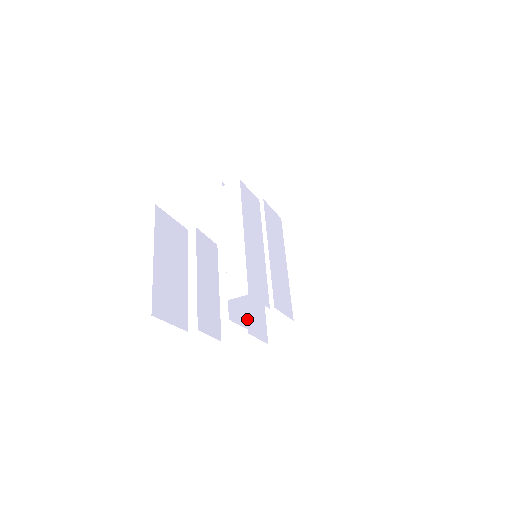
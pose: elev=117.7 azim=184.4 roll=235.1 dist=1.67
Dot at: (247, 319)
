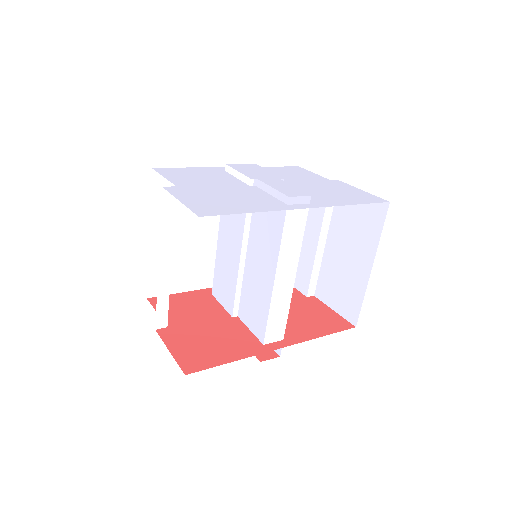
Dot at: occluded
